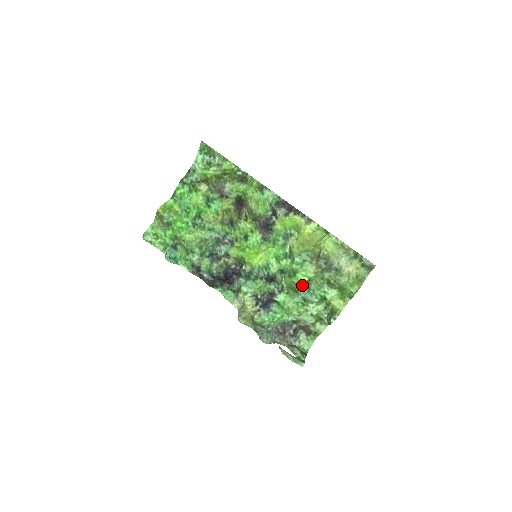
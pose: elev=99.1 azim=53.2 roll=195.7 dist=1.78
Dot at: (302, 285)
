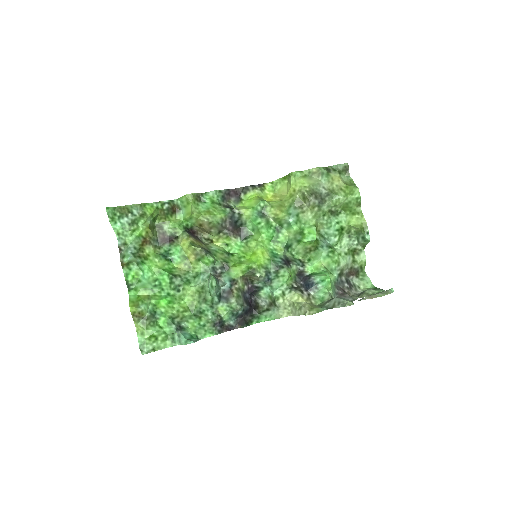
Dot at: occluded
